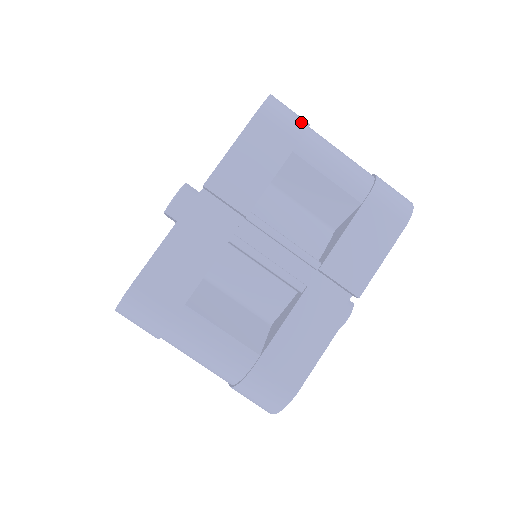
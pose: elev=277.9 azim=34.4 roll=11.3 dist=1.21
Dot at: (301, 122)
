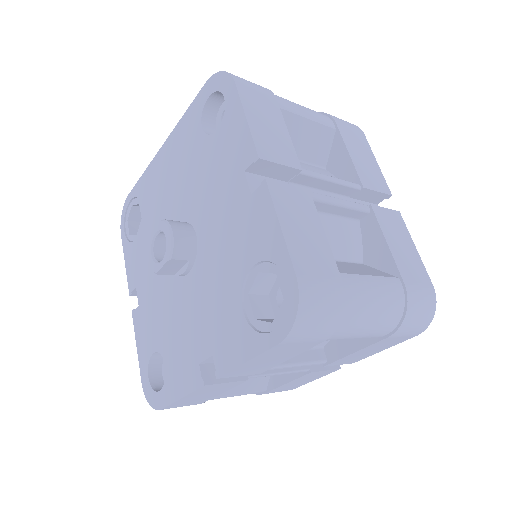
Dot at: occluded
